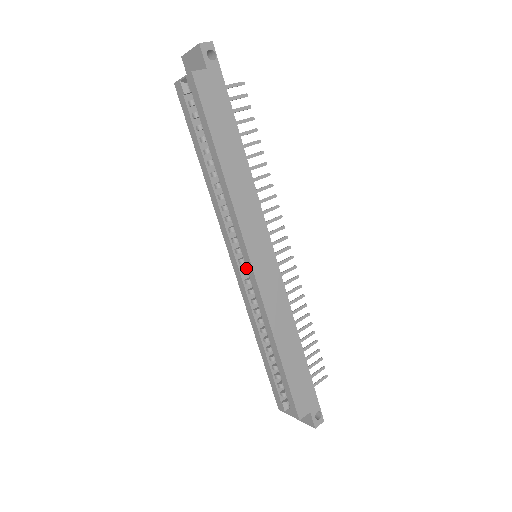
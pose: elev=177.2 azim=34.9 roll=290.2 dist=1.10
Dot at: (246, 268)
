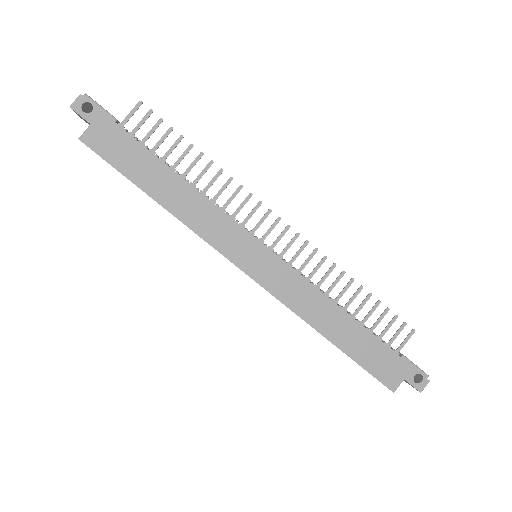
Dot at: occluded
